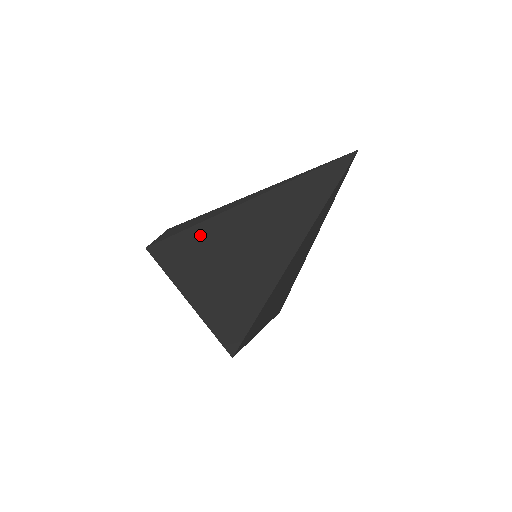
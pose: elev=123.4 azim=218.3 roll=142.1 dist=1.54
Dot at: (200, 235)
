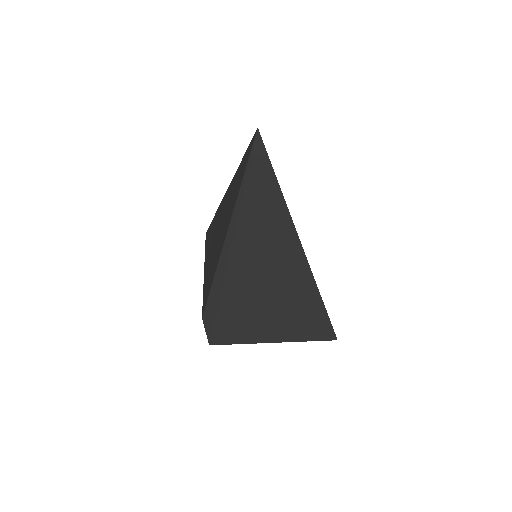
Dot at: (231, 303)
